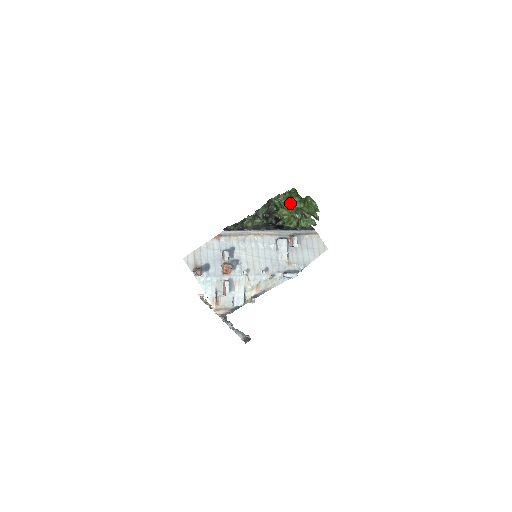
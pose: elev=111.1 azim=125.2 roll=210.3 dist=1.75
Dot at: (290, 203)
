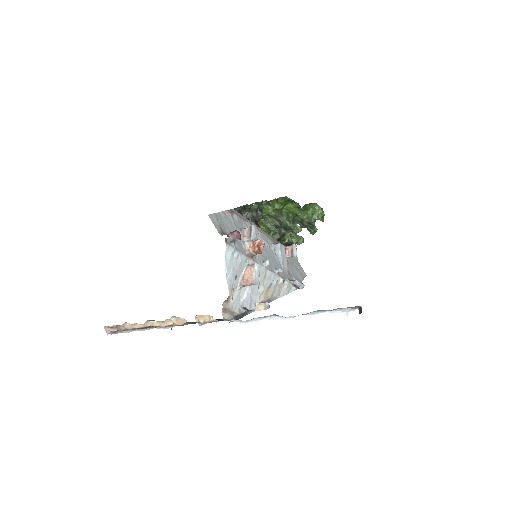
Dot at: (290, 207)
